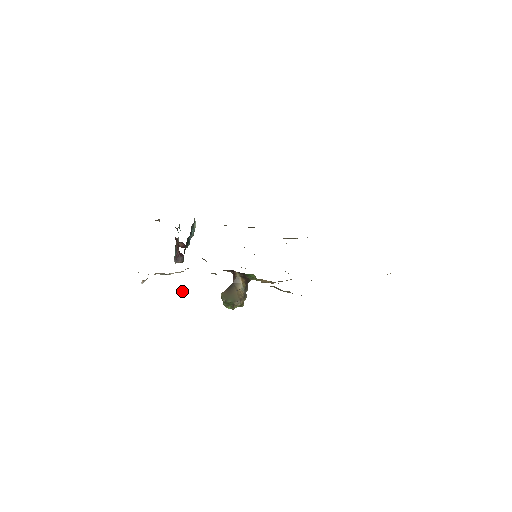
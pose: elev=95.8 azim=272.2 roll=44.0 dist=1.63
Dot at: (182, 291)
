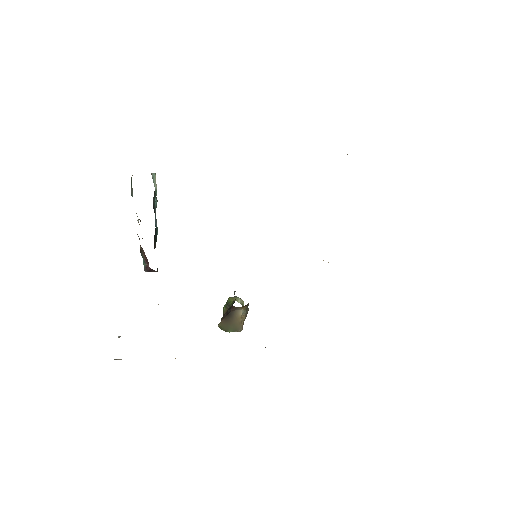
Dot at: (175, 358)
